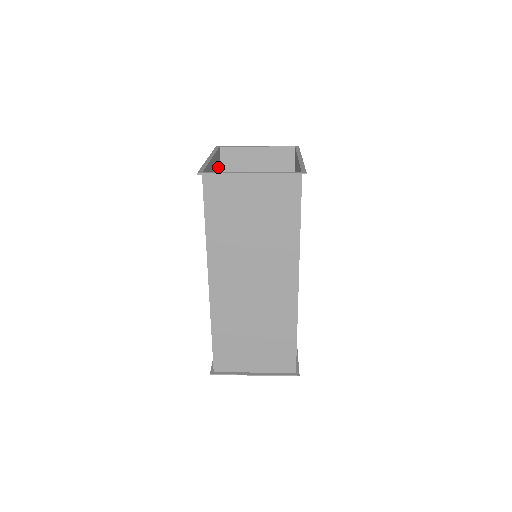
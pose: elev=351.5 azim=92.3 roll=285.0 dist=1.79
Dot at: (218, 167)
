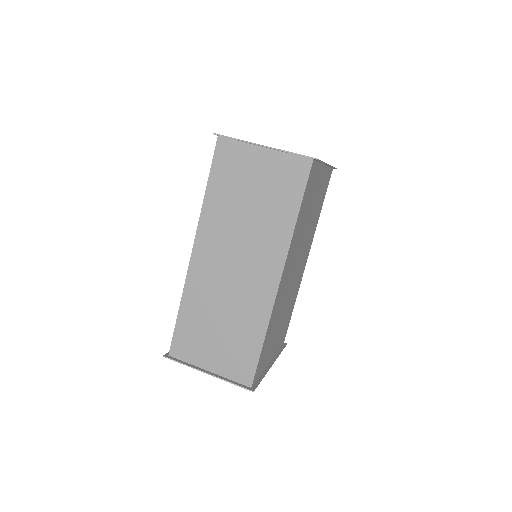
Dot at: occluded
